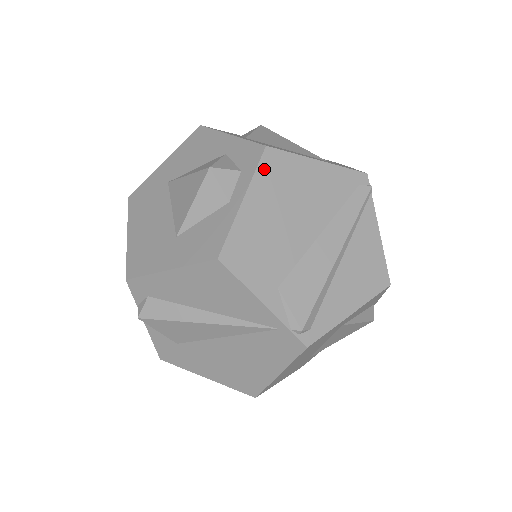
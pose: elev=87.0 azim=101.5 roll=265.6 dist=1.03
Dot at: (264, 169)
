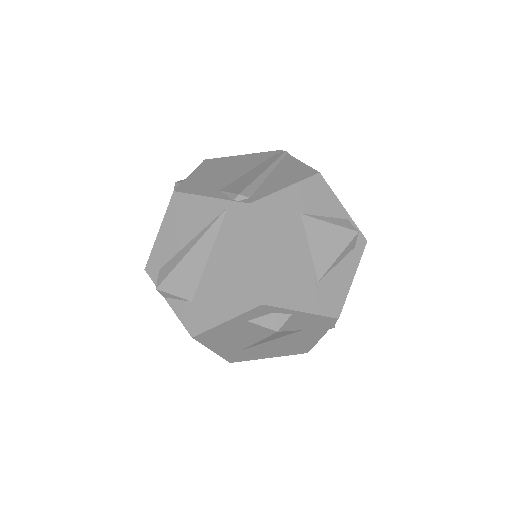
Dot at: (204, 165)
